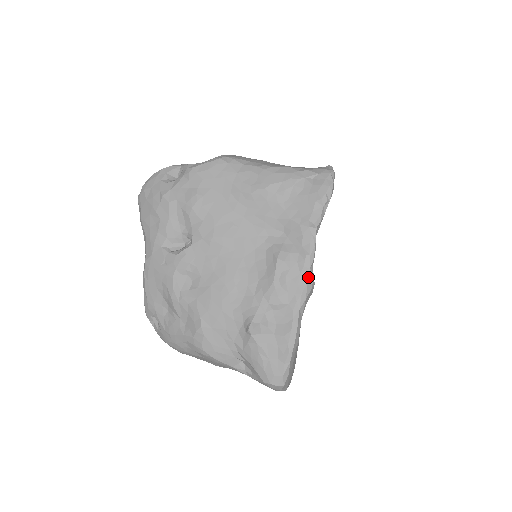
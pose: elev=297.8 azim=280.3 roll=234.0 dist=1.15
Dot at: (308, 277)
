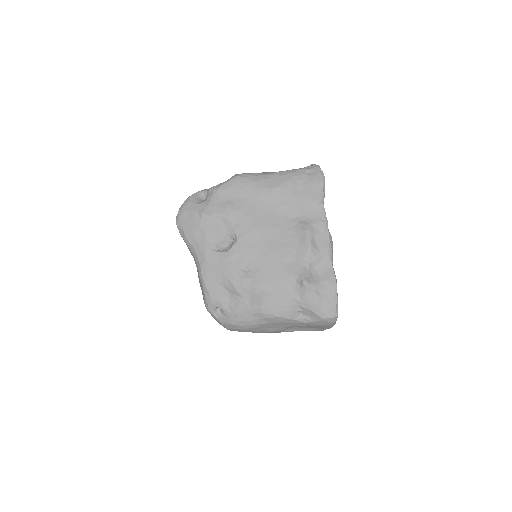
Dot at: (329, 236)
